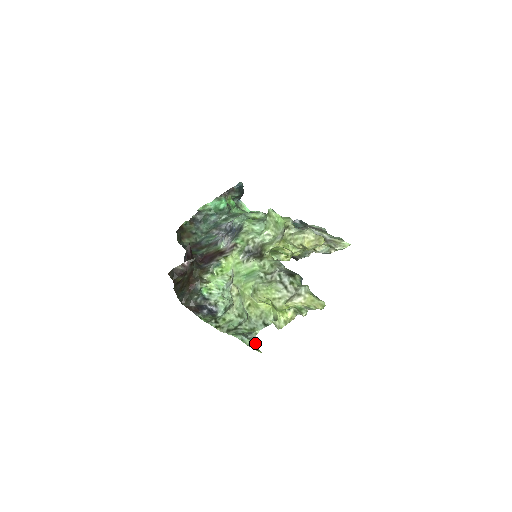
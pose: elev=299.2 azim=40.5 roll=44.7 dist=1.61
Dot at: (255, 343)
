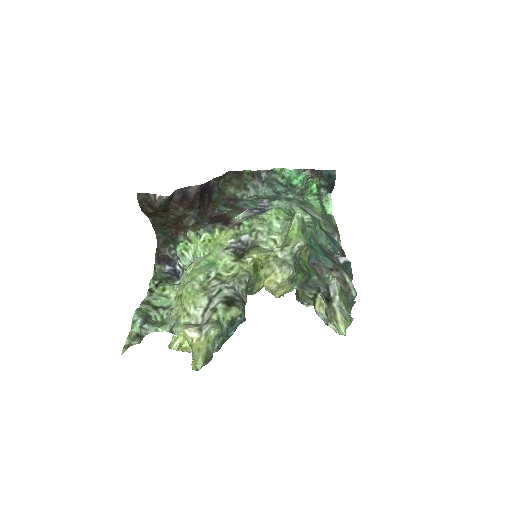
Dot at: (137, 337)
